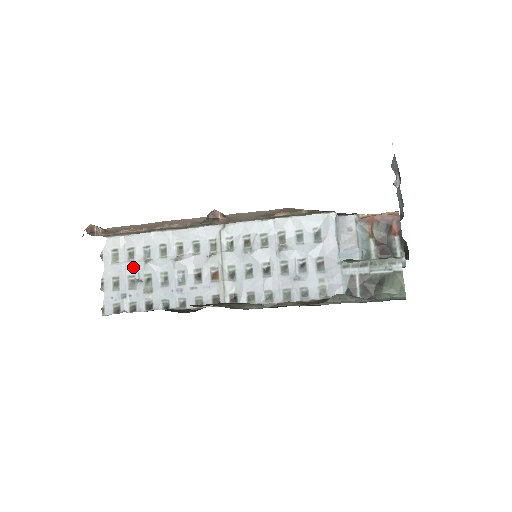
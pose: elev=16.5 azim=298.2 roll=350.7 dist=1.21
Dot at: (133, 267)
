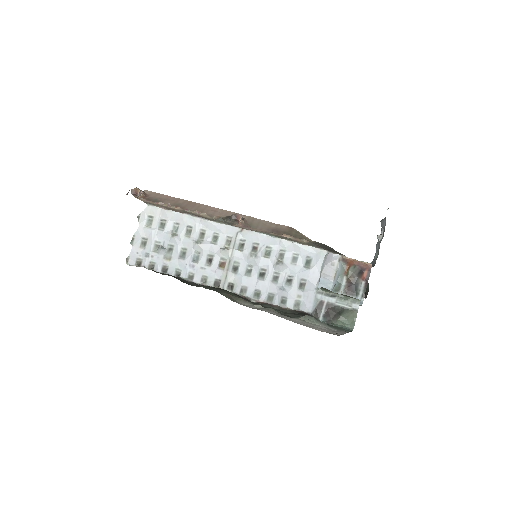
Dot at: (161, 235)
